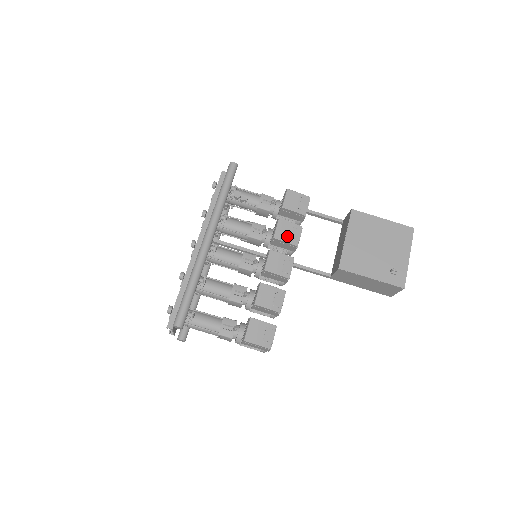
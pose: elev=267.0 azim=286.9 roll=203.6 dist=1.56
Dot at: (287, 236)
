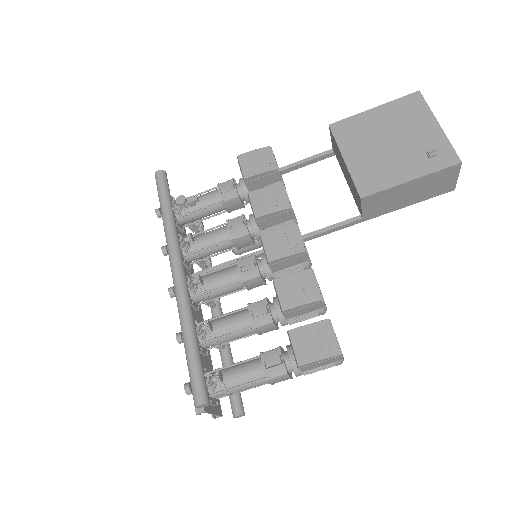
Dot at: (270, 205)
